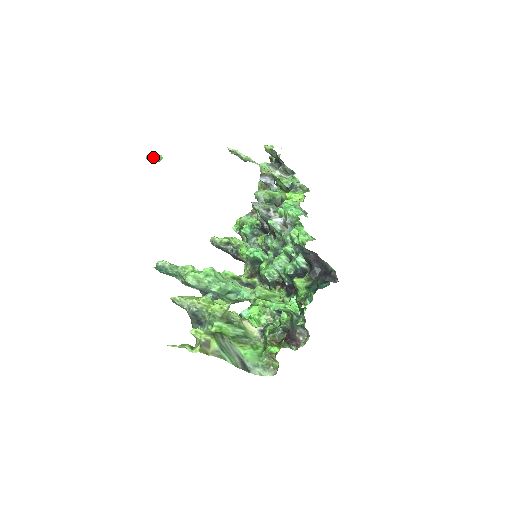
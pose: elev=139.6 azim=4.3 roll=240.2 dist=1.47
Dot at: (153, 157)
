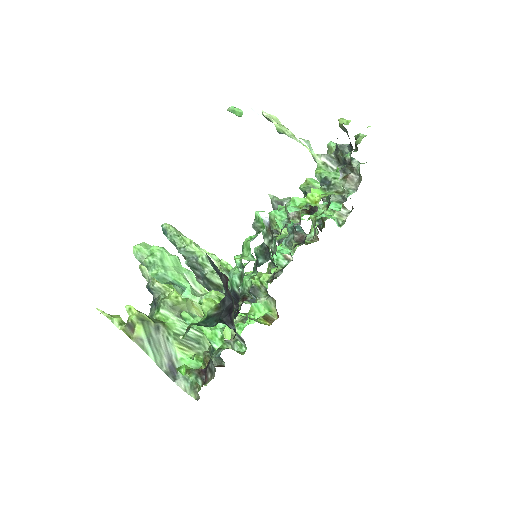
Dot at: (230, 110)
